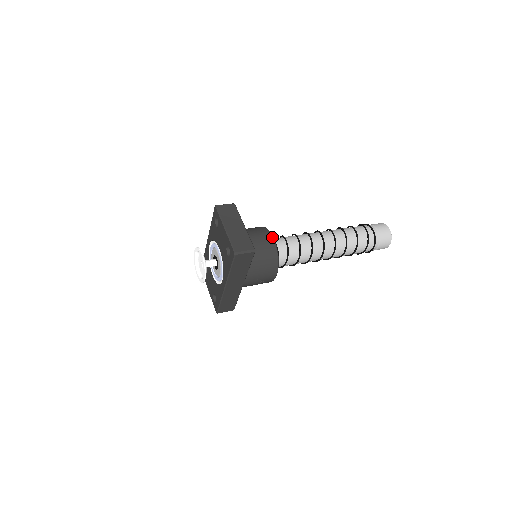
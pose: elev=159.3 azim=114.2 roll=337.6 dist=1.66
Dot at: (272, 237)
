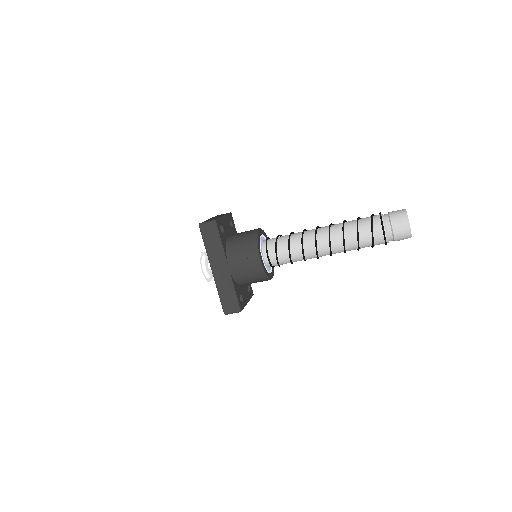
Dot at: (258, 229)
